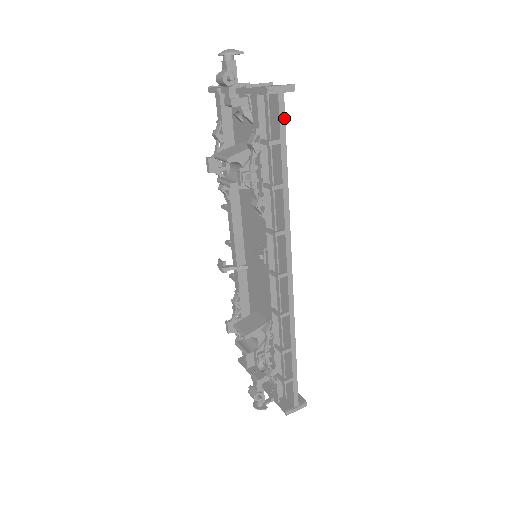
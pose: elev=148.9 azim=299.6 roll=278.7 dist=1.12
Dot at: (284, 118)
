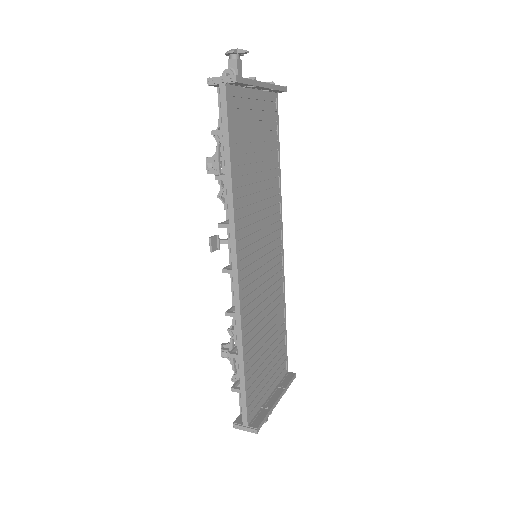
Dot at: (226, 109)
